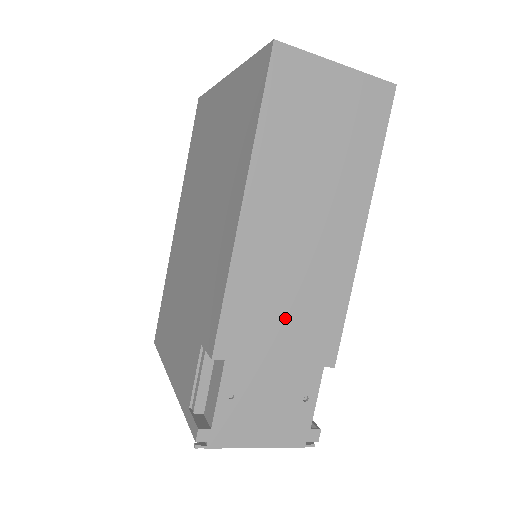
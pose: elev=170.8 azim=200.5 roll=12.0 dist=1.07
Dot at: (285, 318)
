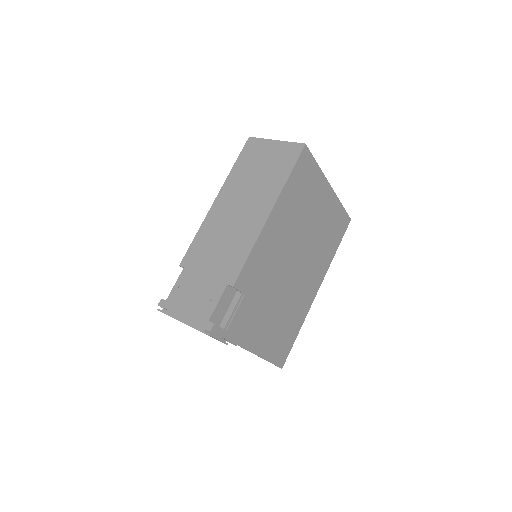
Dot at: (216, 252)
